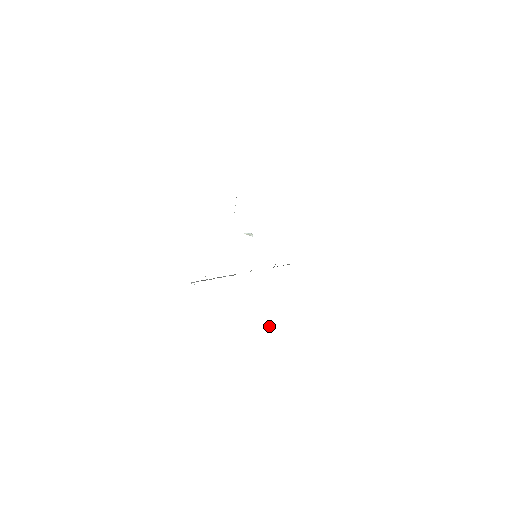
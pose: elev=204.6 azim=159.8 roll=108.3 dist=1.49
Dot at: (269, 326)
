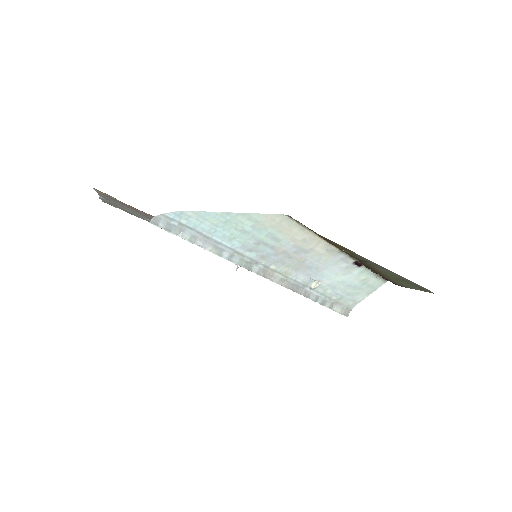
Dot at: occluded
